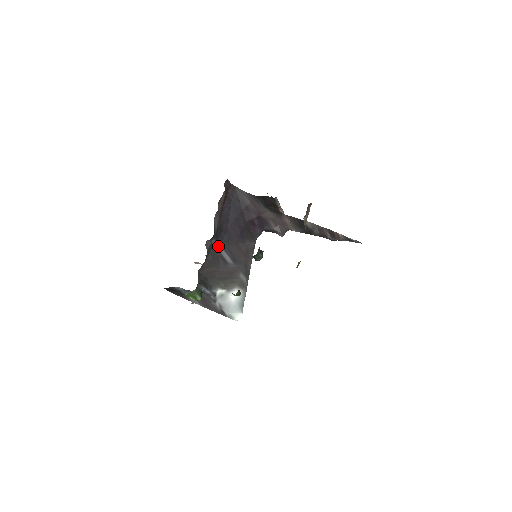
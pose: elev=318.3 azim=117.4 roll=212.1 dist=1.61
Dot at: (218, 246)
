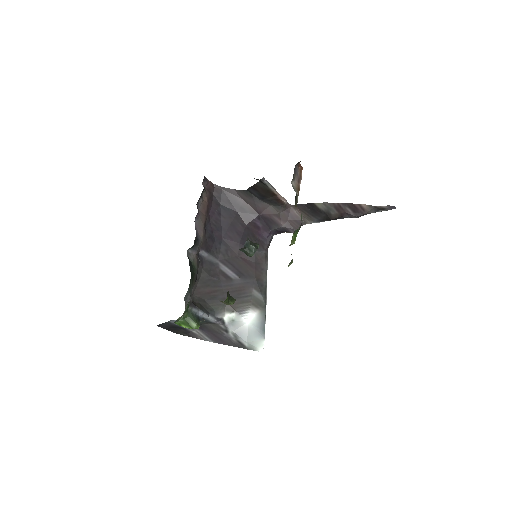
Dot at: (214, 261)
